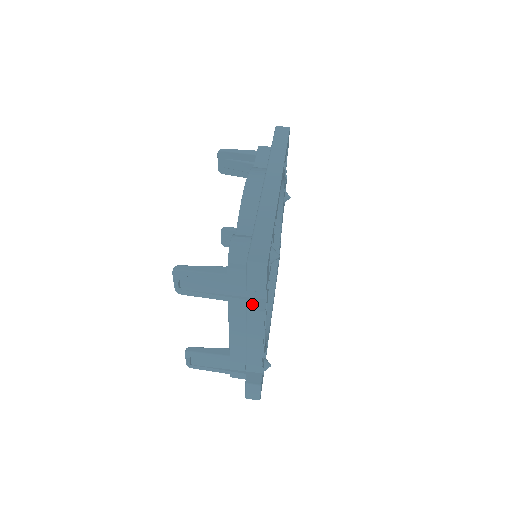
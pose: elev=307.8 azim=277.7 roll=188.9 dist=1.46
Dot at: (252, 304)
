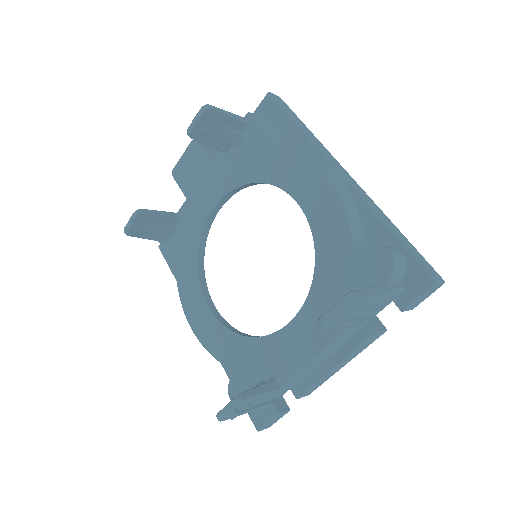
Dot at: (376, 324)
